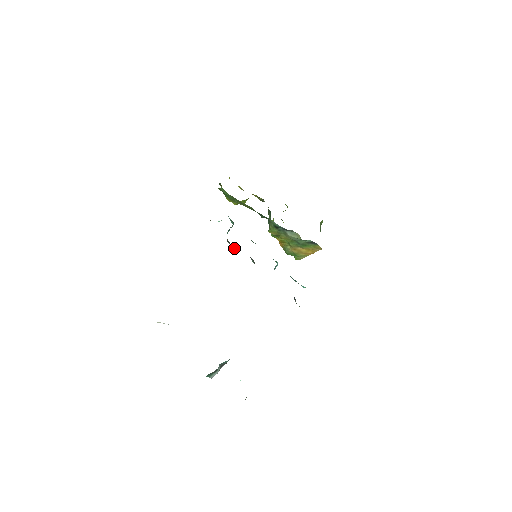
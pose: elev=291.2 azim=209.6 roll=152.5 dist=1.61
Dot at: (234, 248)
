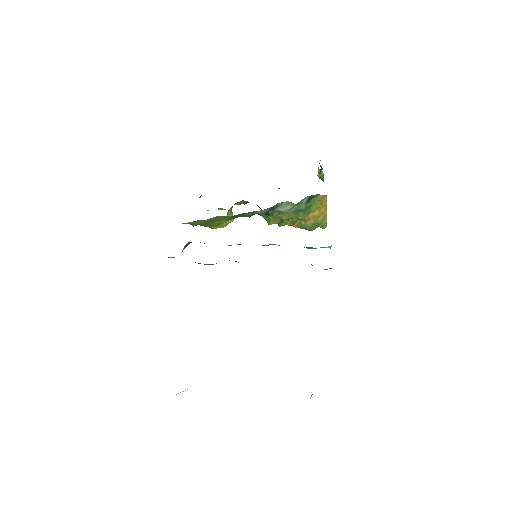
Dot at: occluded
